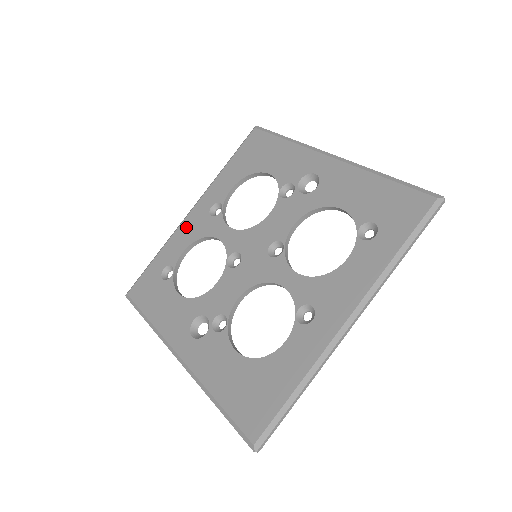
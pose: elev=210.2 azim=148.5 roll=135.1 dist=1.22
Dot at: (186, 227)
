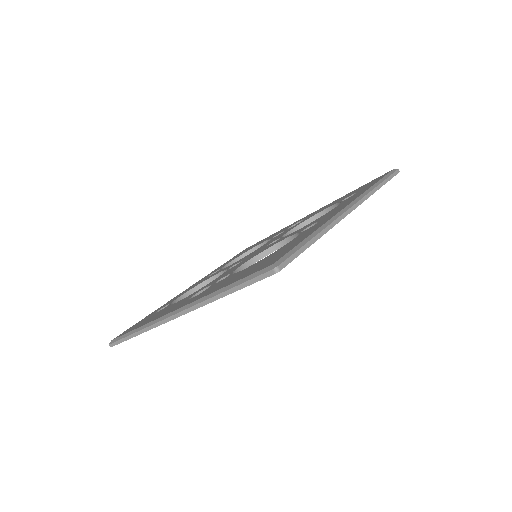
Dot at: (184, 291)
